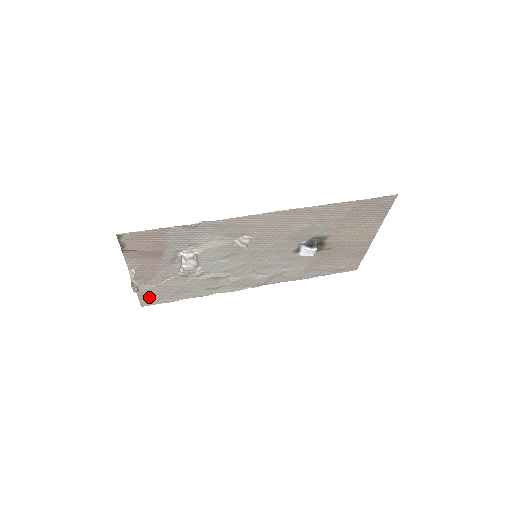
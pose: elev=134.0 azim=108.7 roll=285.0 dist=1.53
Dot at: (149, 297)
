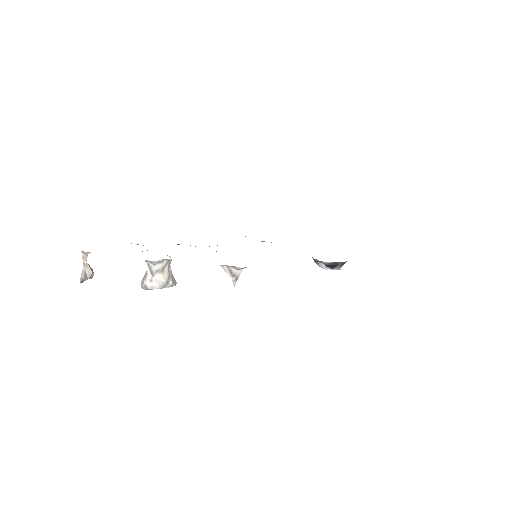
Dot at: occluded
